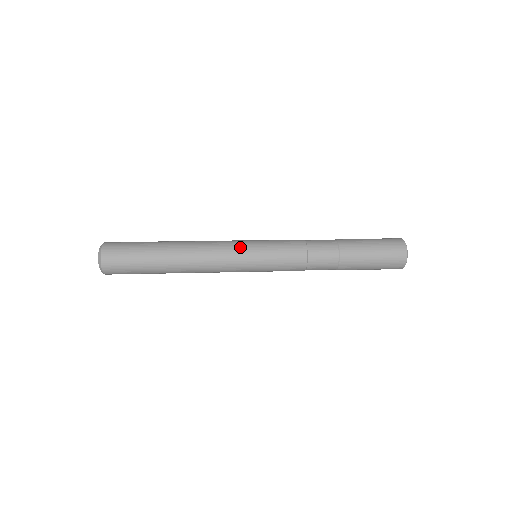
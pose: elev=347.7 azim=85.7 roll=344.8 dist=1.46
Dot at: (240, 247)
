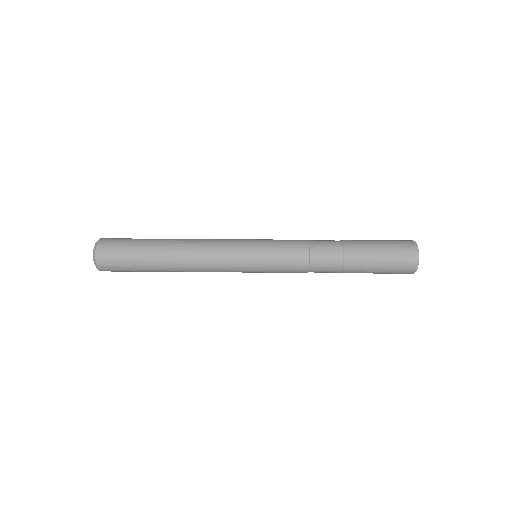
Dot at: (238, 243)
